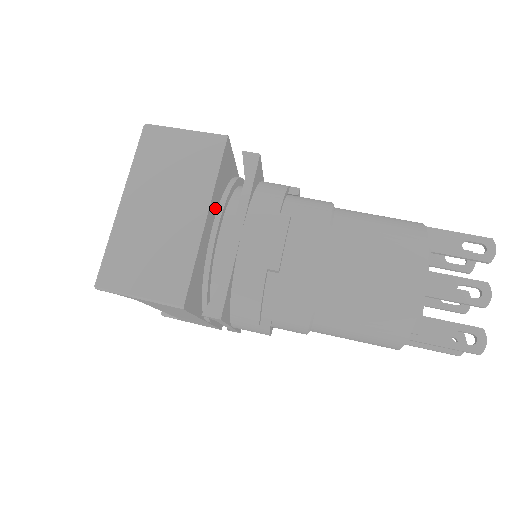
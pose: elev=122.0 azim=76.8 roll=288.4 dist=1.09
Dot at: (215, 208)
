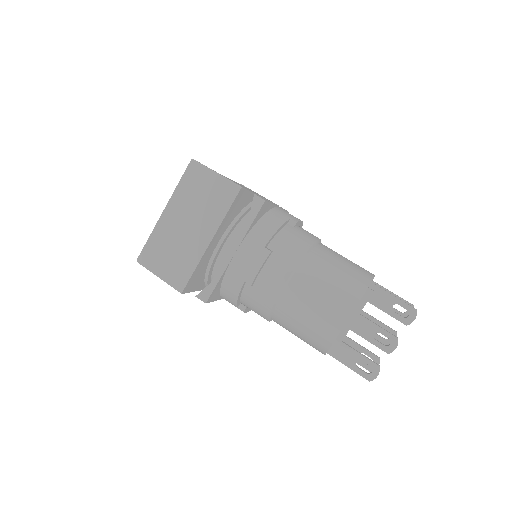
Dot at: (223, 231)
